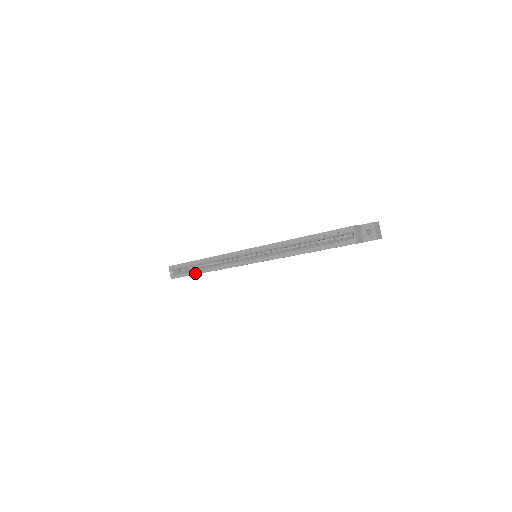
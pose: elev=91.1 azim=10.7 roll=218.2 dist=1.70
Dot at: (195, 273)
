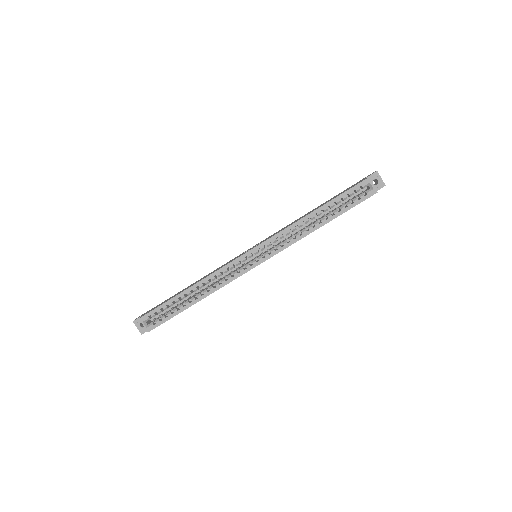
Dot at: (185, 308)
